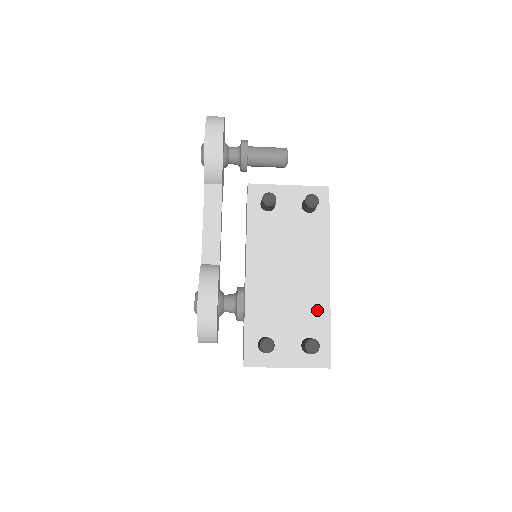
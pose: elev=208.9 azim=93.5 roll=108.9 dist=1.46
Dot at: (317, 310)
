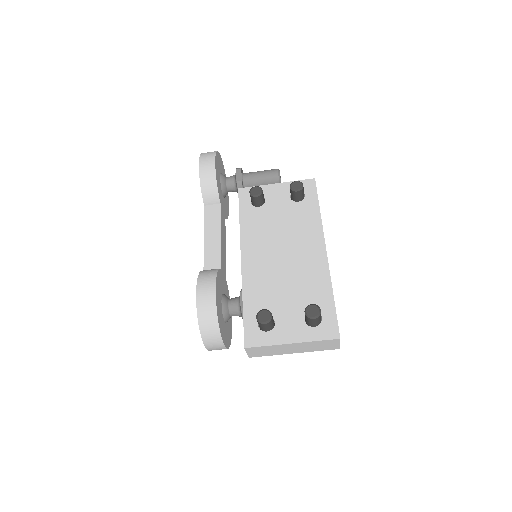
Dot at: (317, 284)
